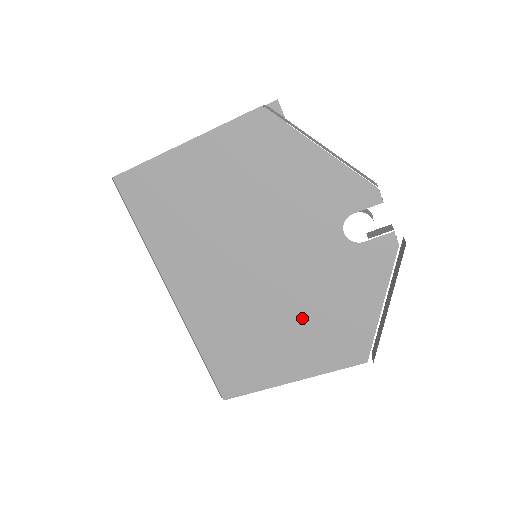
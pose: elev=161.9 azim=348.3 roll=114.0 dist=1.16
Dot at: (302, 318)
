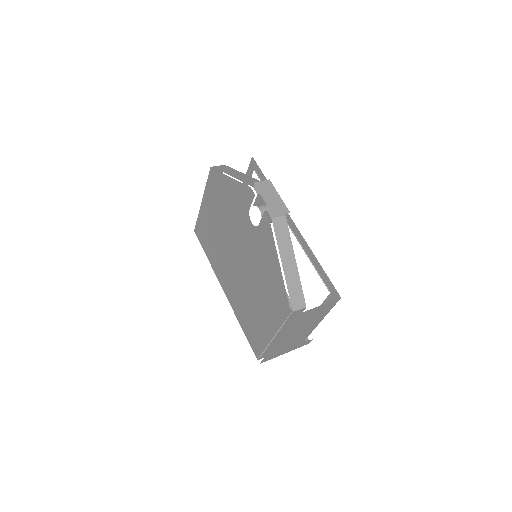
Dot at: (260, 288)
